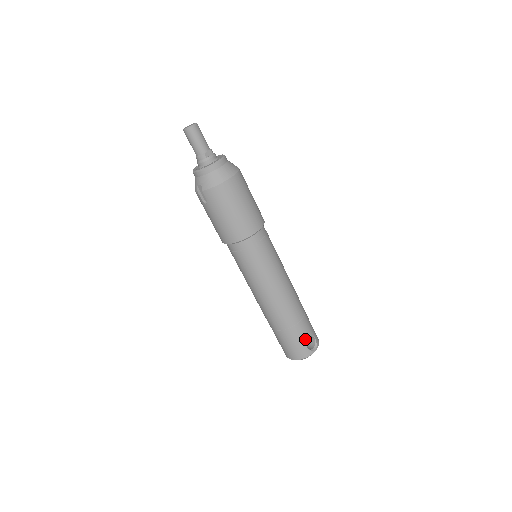
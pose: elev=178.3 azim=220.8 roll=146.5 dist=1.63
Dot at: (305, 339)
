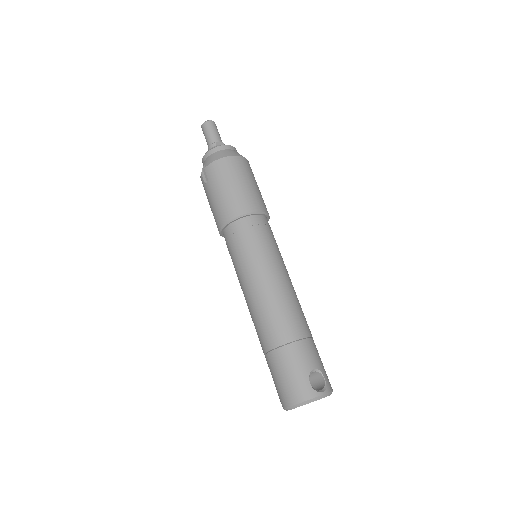
Dot at: (307, 369)
